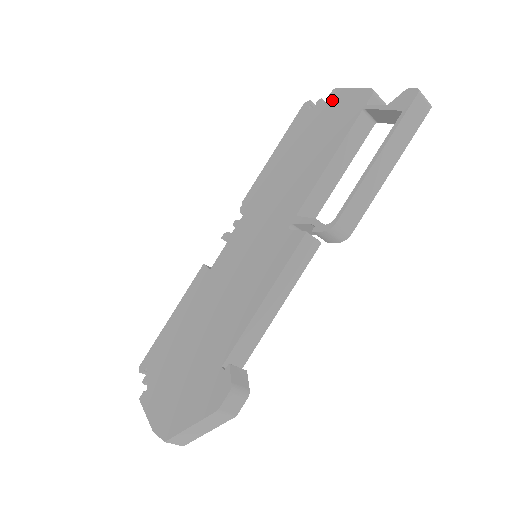
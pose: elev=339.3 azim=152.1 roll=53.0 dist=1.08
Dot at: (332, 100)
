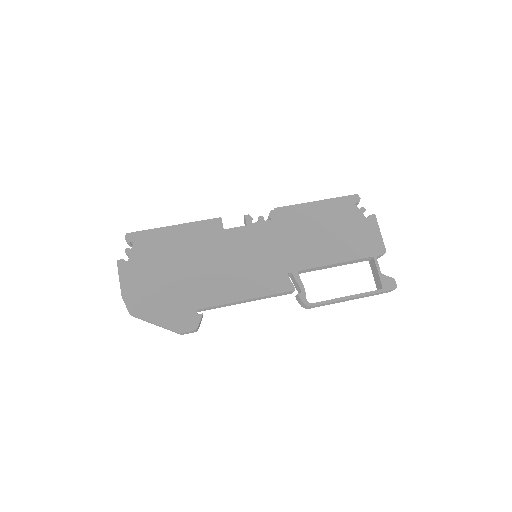
Dot at: (368, 222)
